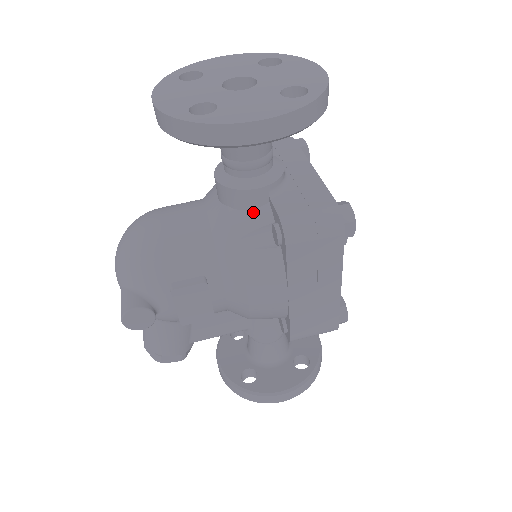
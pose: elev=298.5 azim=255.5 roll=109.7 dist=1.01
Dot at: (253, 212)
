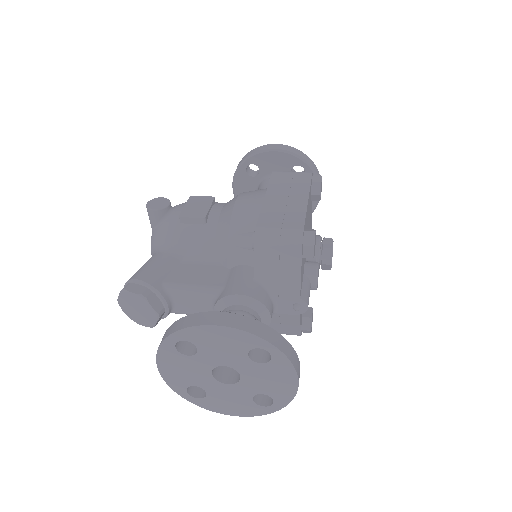
Dot at: occluded
